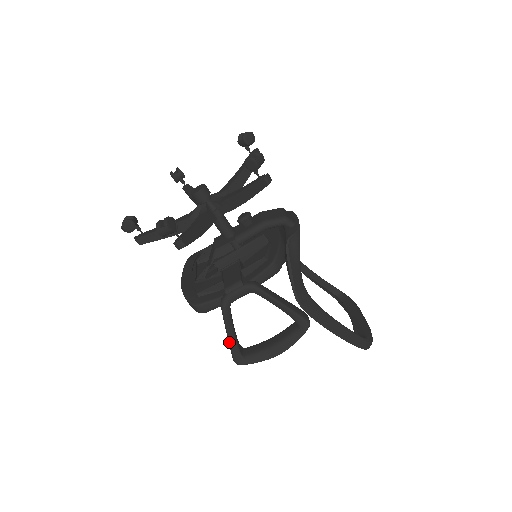
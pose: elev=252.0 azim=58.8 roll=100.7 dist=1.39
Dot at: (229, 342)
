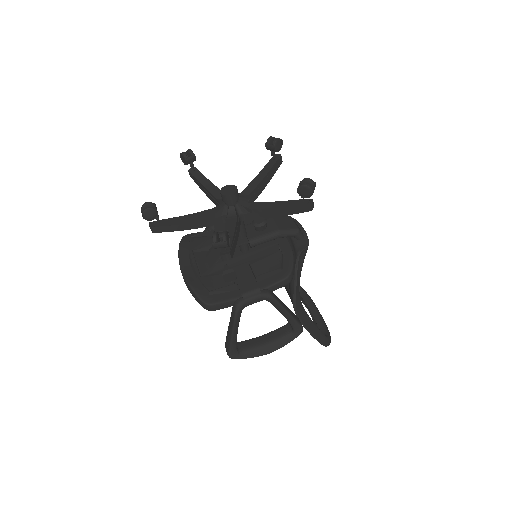
Dot at: (231, 340)
